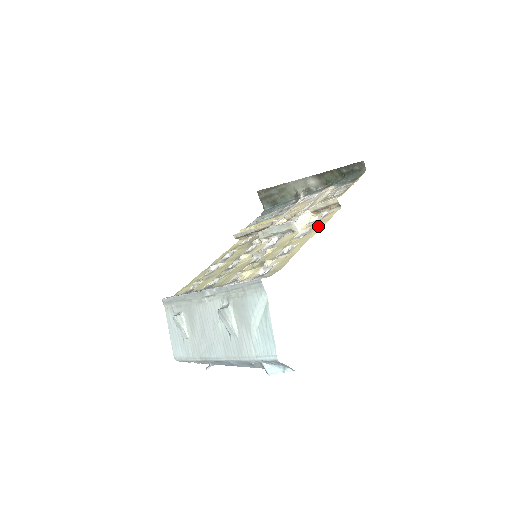
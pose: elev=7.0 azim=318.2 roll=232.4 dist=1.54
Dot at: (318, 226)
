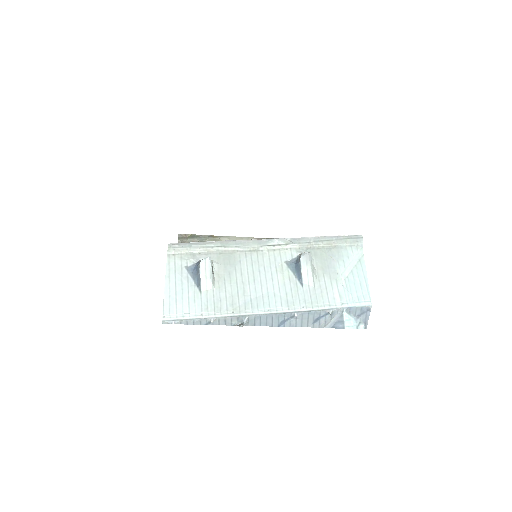
Dot at: occluded
